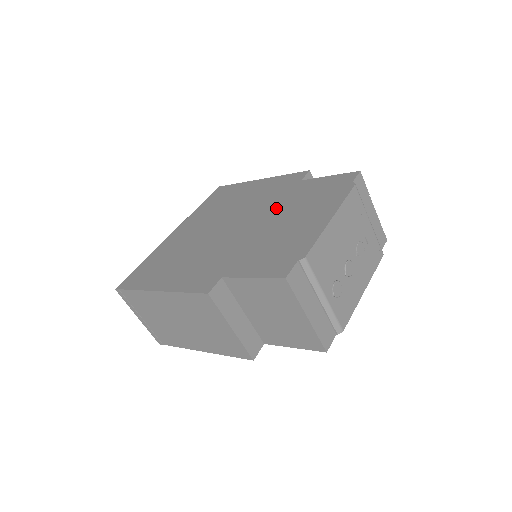
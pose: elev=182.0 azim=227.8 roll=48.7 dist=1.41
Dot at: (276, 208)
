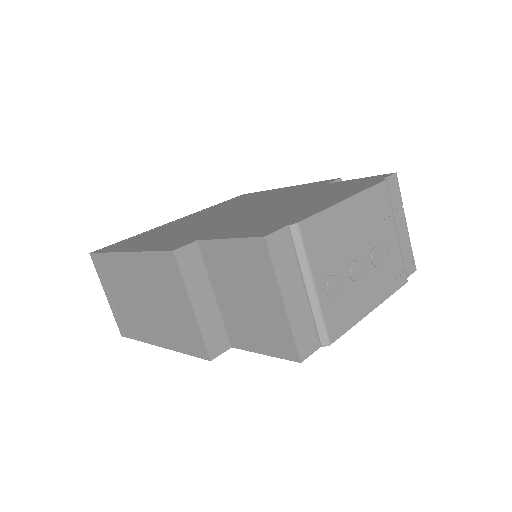
Dot at: (289, 199)
